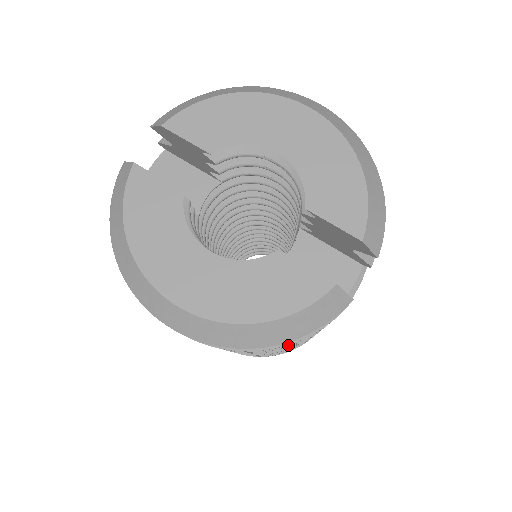
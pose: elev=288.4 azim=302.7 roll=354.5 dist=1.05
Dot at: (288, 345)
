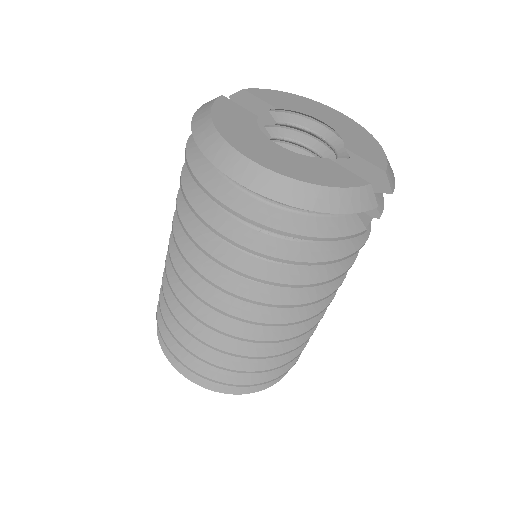
Dot at: (309, 261)
